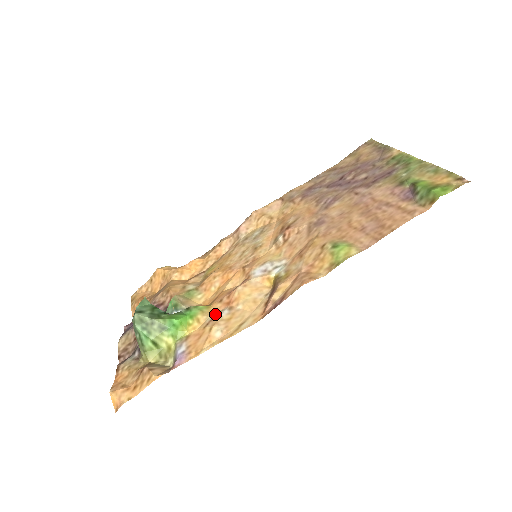
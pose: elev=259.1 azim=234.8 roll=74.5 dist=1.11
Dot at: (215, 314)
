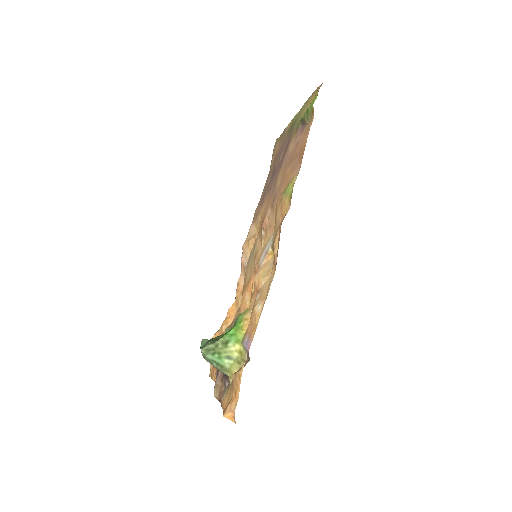
Dot at: (253, 305)
